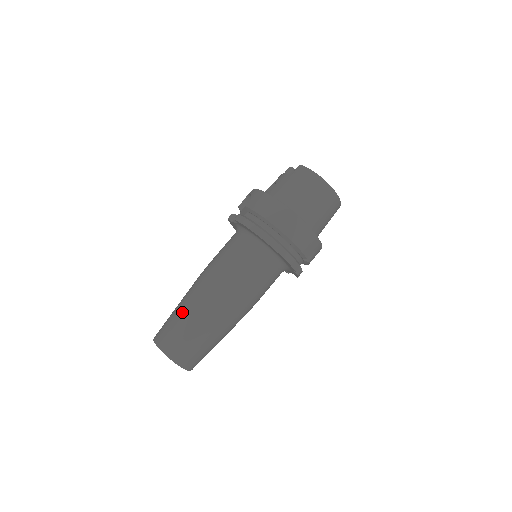
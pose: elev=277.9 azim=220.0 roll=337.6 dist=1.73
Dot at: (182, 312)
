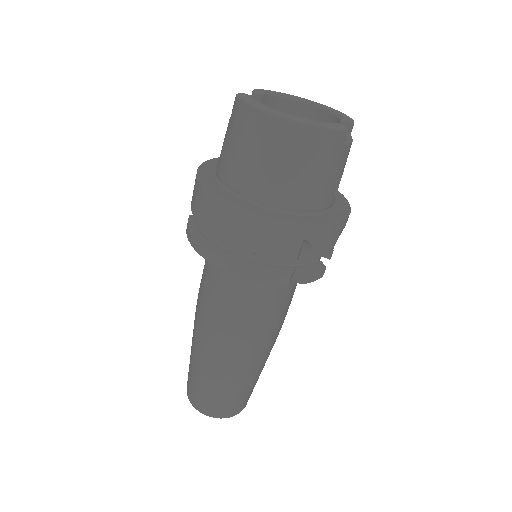
Dot at: occluded
